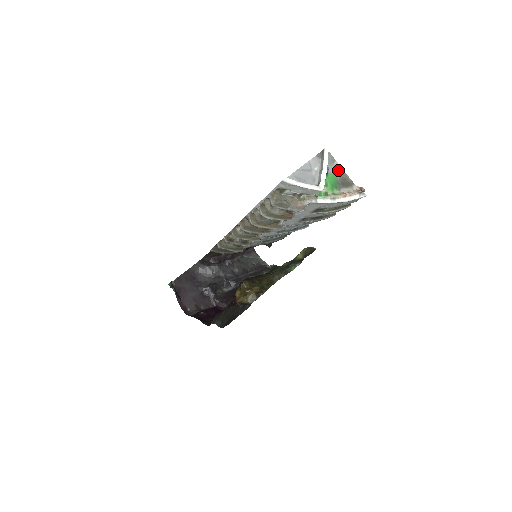
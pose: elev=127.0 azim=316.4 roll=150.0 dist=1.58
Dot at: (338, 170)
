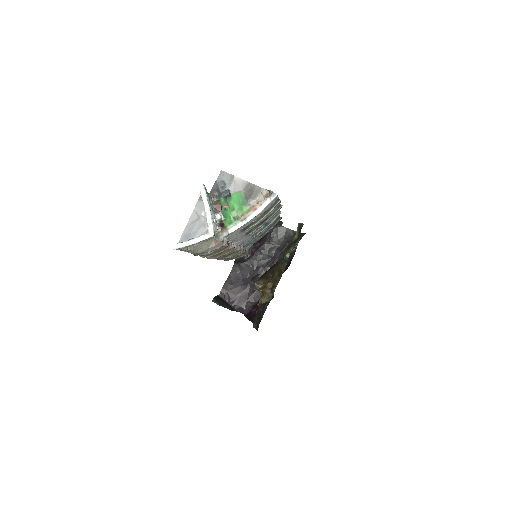
Dot at: (240, 184)
